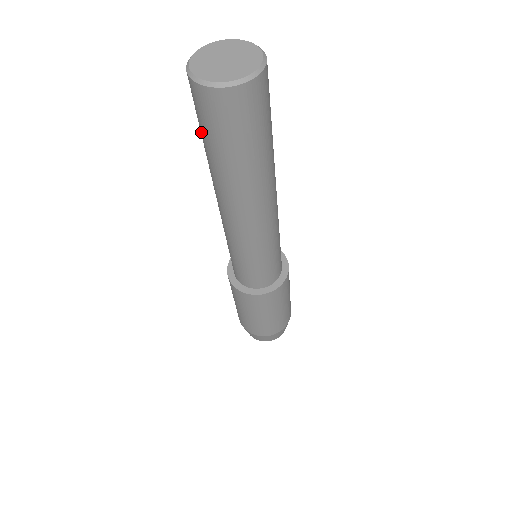
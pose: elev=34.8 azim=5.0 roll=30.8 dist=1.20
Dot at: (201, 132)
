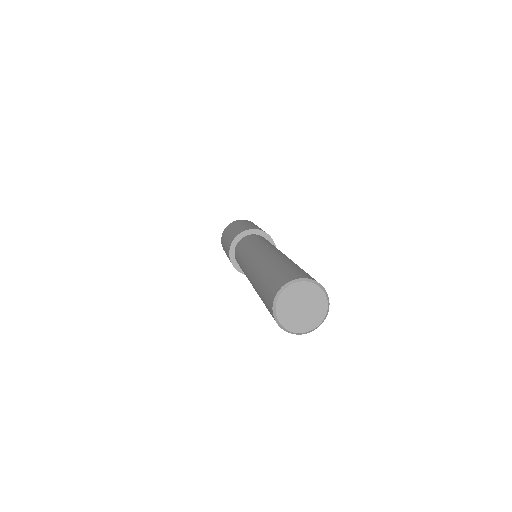
Dot at: occluded
